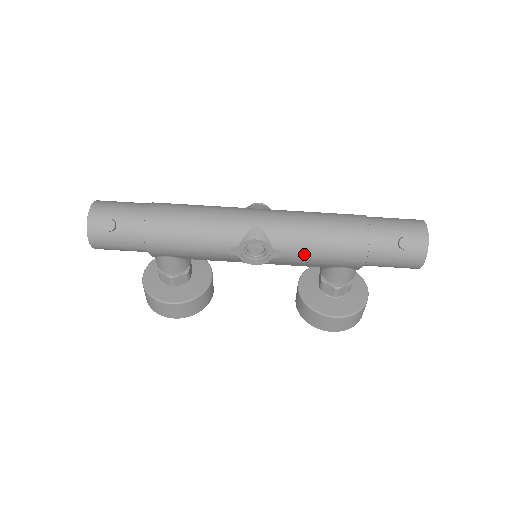
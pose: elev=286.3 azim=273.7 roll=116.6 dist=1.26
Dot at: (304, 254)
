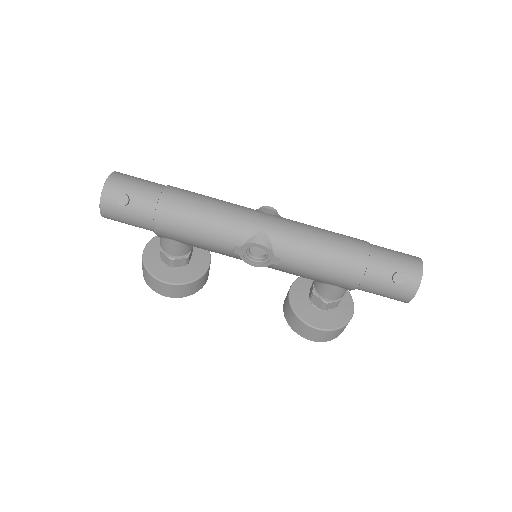
Dot at: (302, 267)
